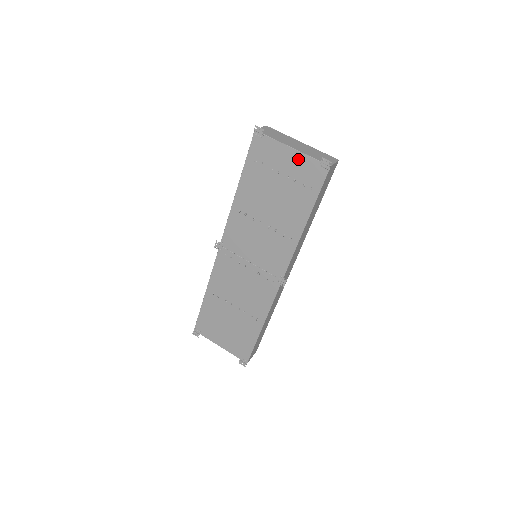
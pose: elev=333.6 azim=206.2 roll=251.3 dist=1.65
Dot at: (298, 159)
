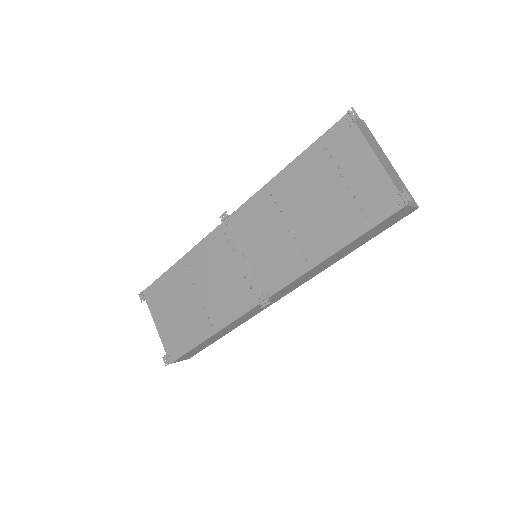
Dot at: (375, 174)
